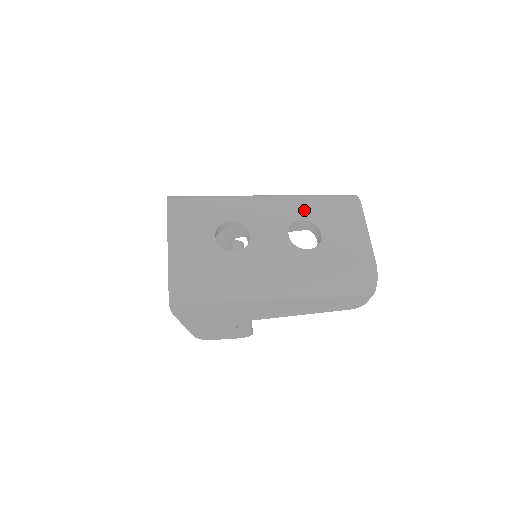
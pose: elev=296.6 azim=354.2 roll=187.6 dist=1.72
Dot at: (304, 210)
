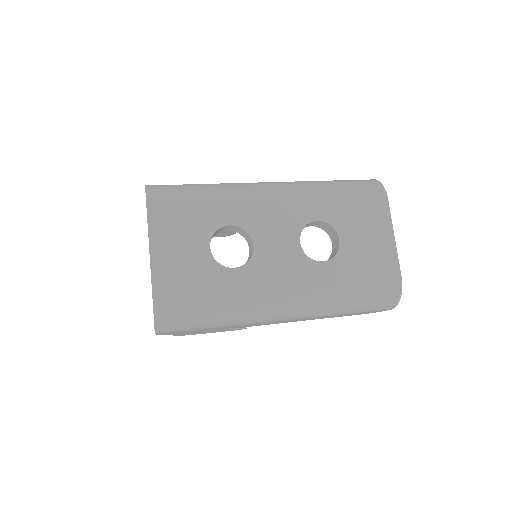
Dot at: (319, 207)
